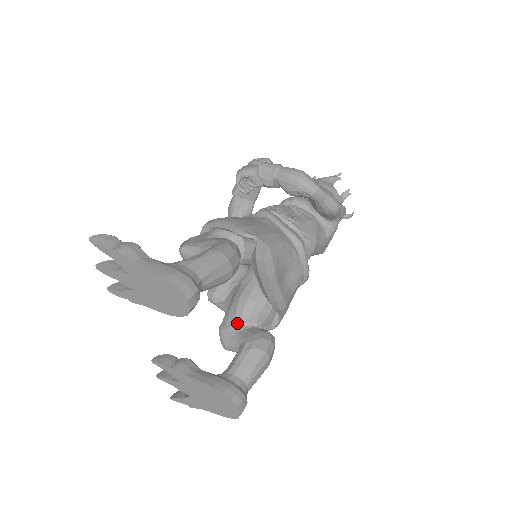
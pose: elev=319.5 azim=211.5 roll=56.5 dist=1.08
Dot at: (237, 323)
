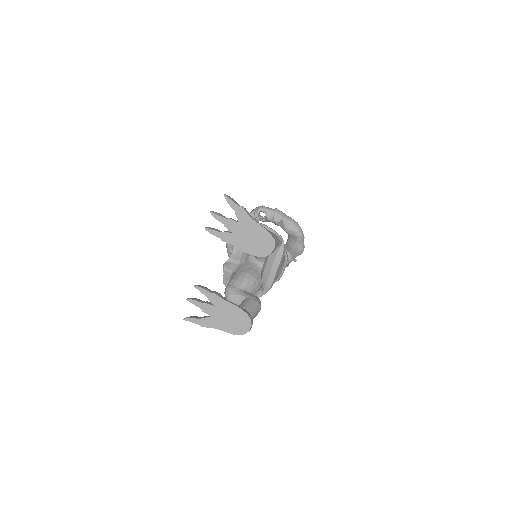
Dot at: (242, 287)
